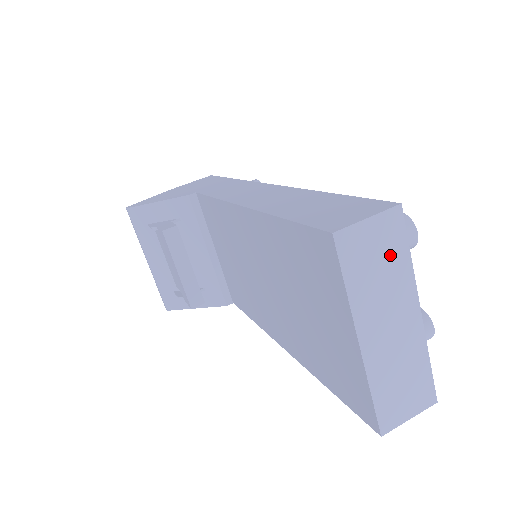
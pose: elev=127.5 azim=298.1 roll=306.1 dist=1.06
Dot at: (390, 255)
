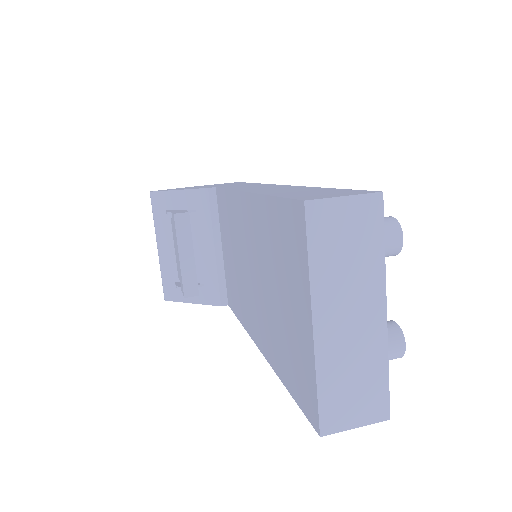
Dot at: (362, 242)
